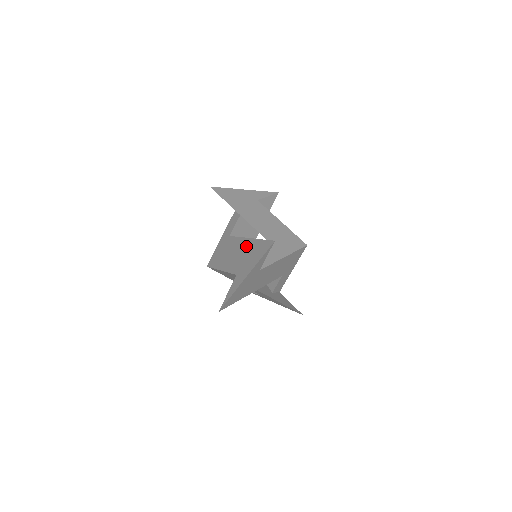
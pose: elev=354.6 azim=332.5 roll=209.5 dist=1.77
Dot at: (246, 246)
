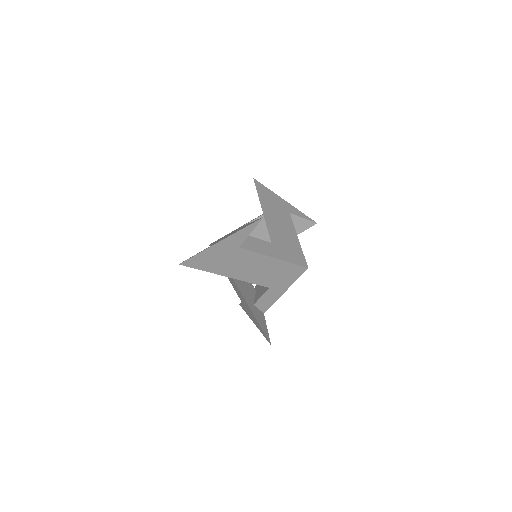
Dot at: occluded
